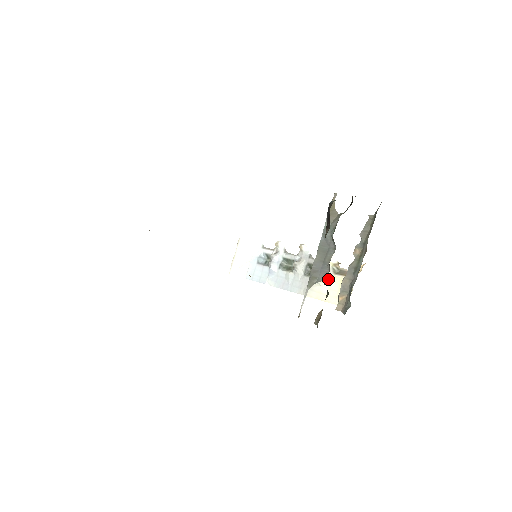
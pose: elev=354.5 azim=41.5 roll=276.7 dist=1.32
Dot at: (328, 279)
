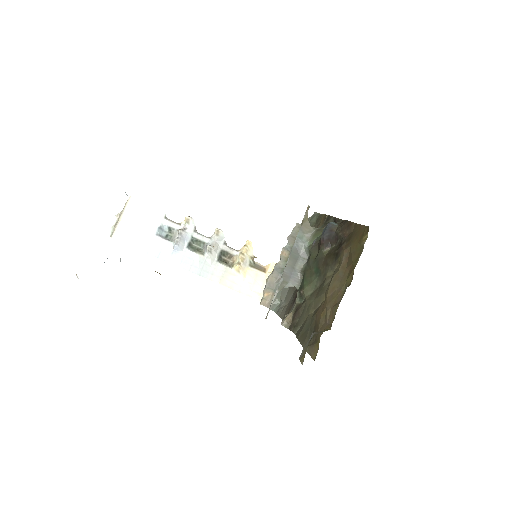
Dot at: (244, 271)
